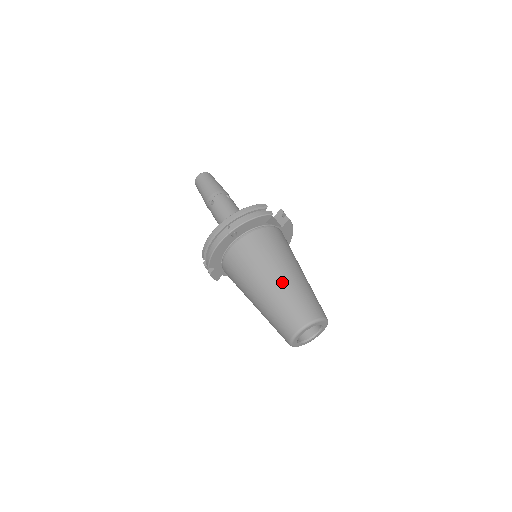
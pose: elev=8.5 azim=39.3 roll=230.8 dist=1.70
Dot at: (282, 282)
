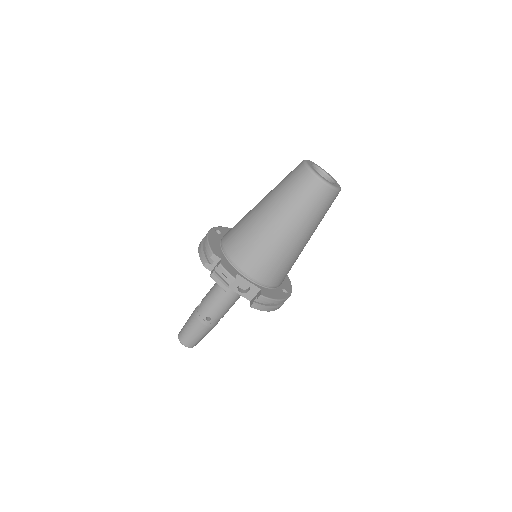
Dot at: occluded
